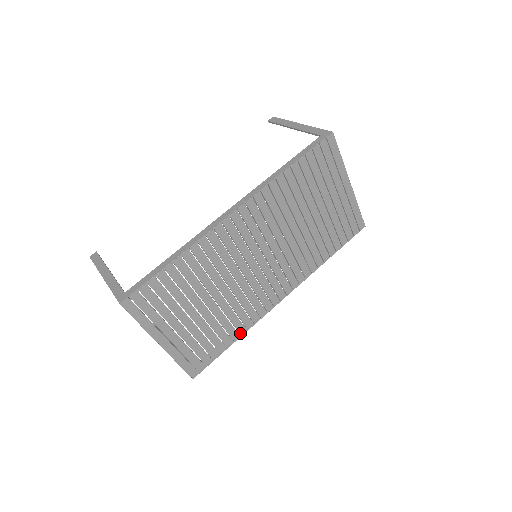
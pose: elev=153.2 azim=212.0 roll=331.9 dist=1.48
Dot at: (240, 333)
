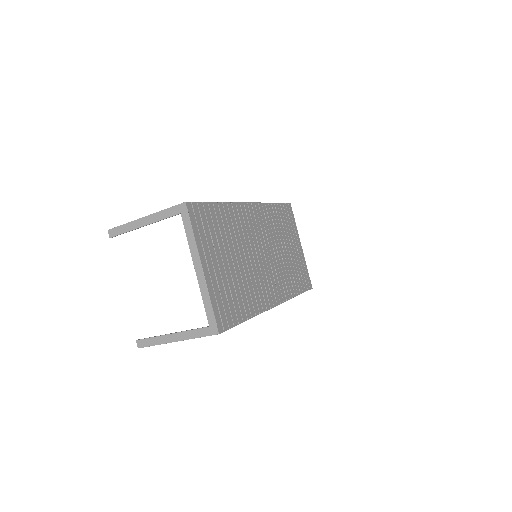
Dot at: (251, 314)
